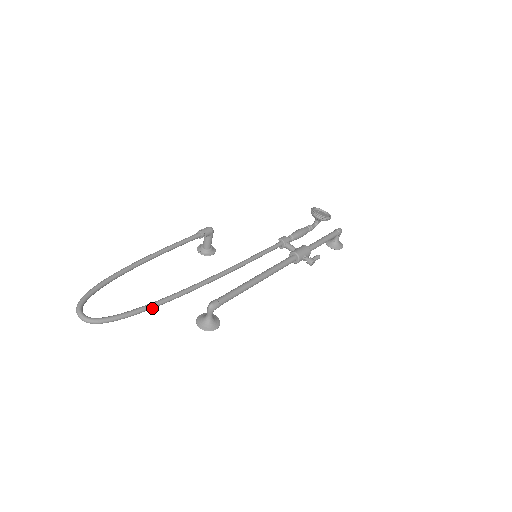
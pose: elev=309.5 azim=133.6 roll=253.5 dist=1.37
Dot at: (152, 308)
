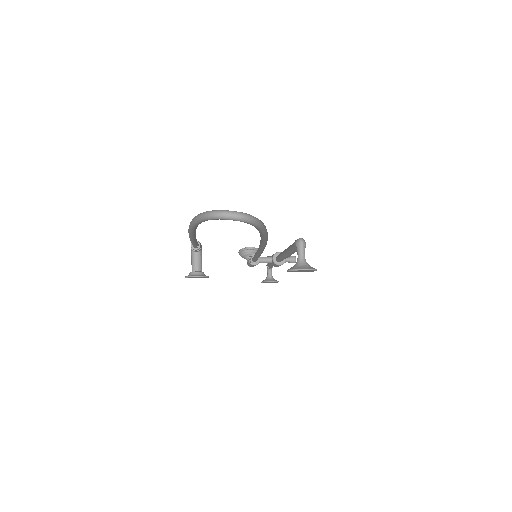
Dot at: (267, 236)
